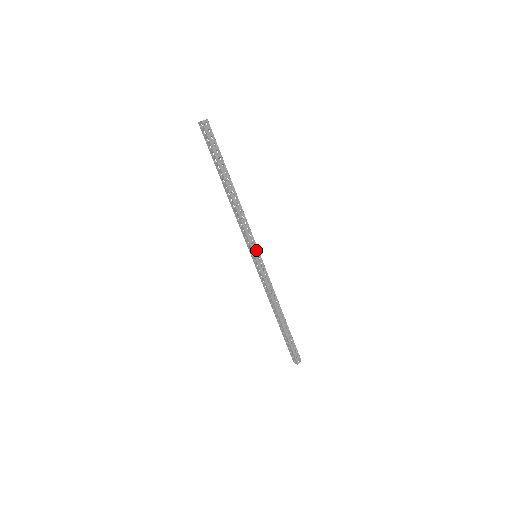
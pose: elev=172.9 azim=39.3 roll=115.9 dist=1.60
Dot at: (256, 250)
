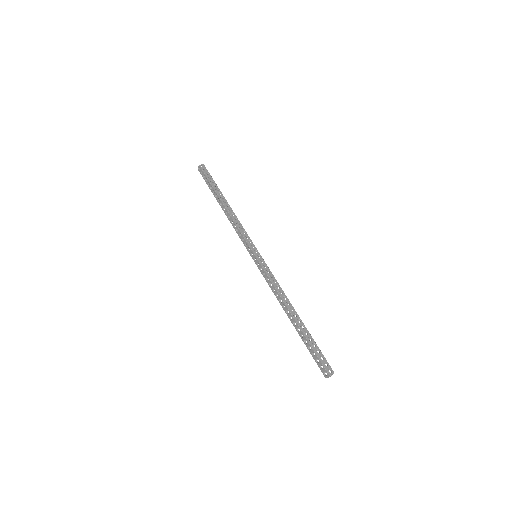
Dot at: (254, 249)
